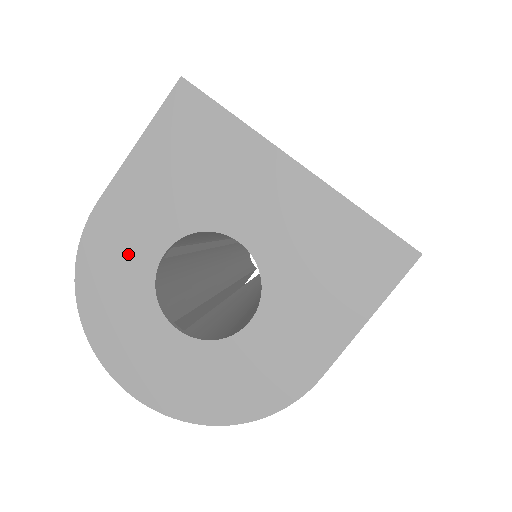
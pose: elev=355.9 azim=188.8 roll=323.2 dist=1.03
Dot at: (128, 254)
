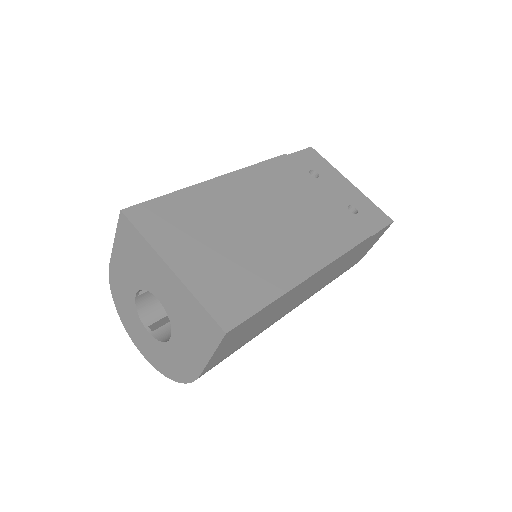
Dot at: (125, 291)
